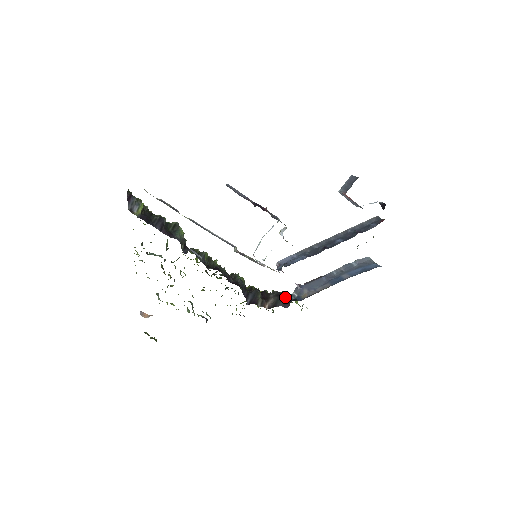
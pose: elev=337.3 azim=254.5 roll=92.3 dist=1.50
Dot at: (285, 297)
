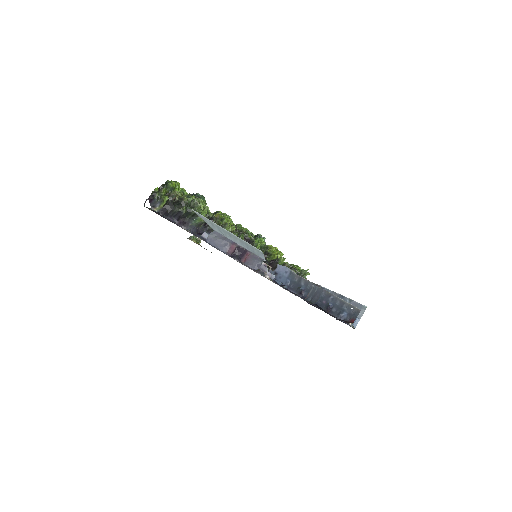
Dot at: occluded
